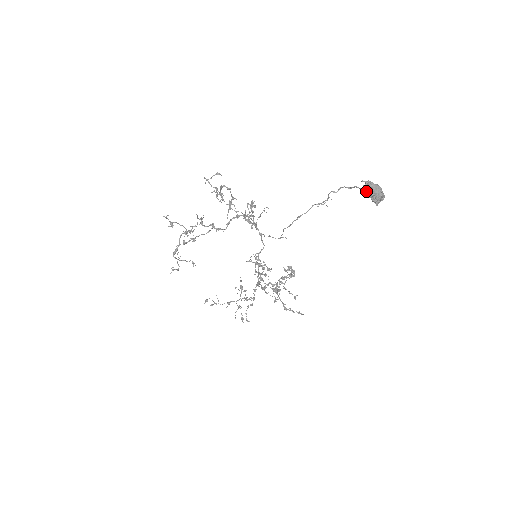
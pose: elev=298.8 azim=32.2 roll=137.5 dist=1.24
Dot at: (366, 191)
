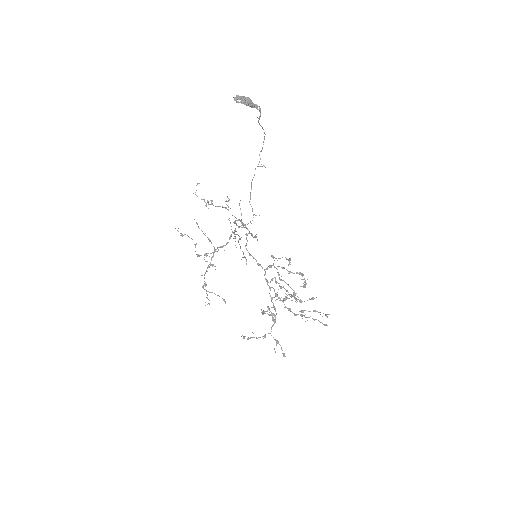
Dot at: (240, 102)
